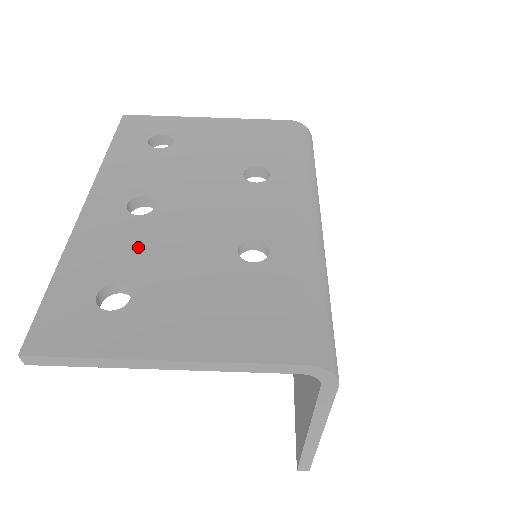
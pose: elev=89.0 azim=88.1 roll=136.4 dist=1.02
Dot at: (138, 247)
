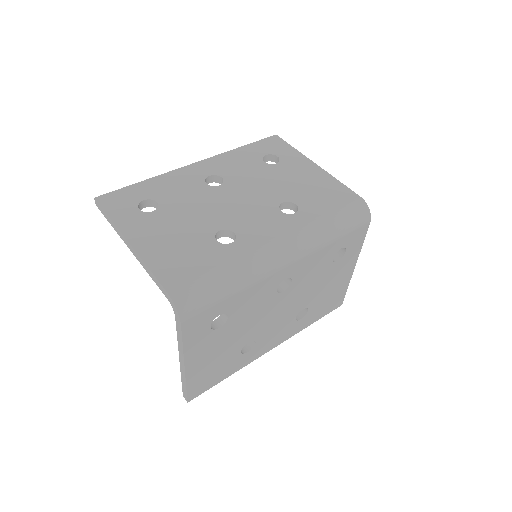
Dot at: (185, 196)
